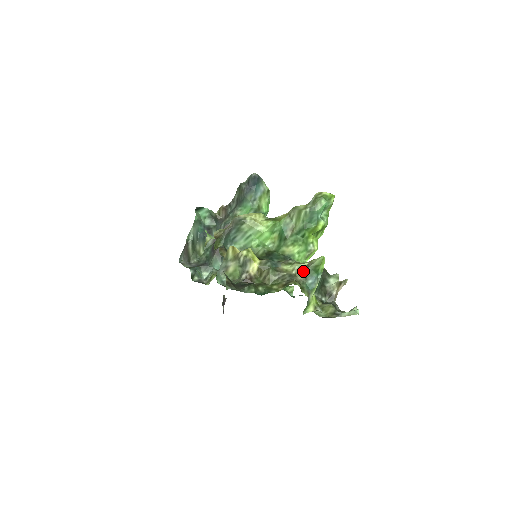
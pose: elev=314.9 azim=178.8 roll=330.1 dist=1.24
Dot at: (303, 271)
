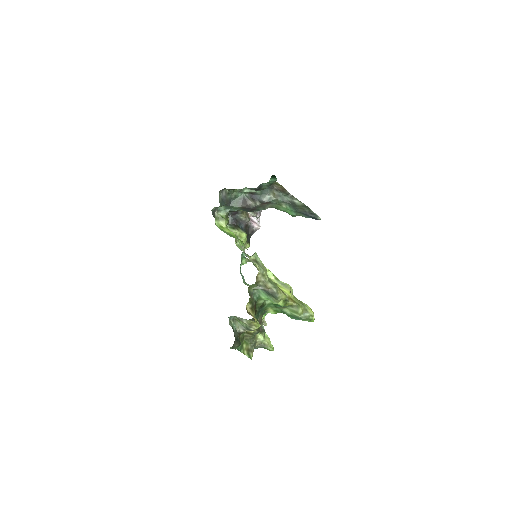
Dot at: (261, 344)
